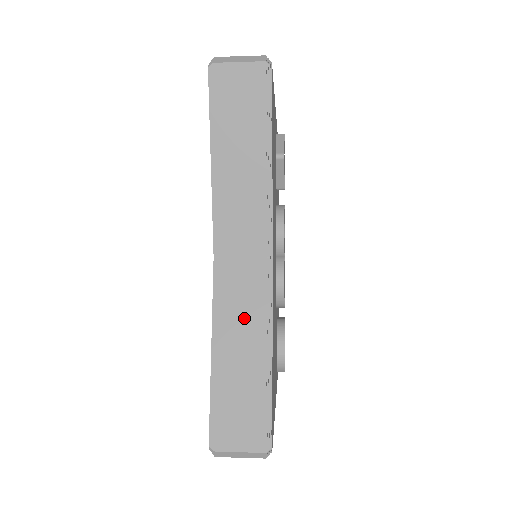
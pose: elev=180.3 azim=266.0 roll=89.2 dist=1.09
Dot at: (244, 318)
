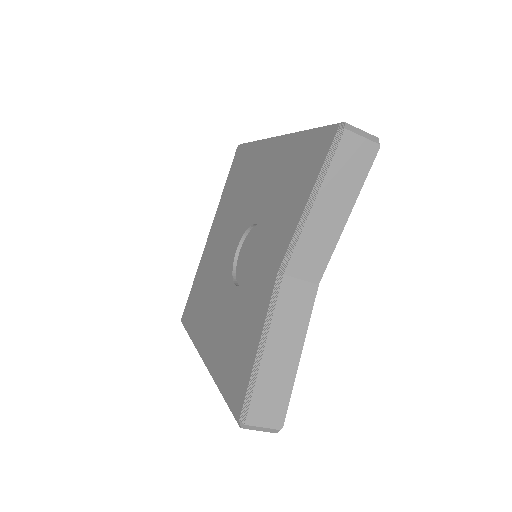
Dot at: (290, 327)
